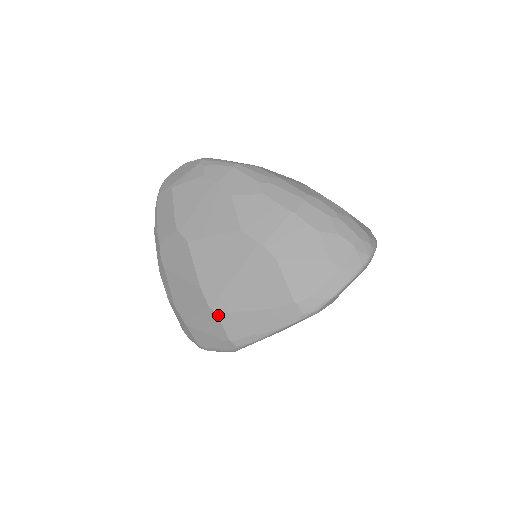
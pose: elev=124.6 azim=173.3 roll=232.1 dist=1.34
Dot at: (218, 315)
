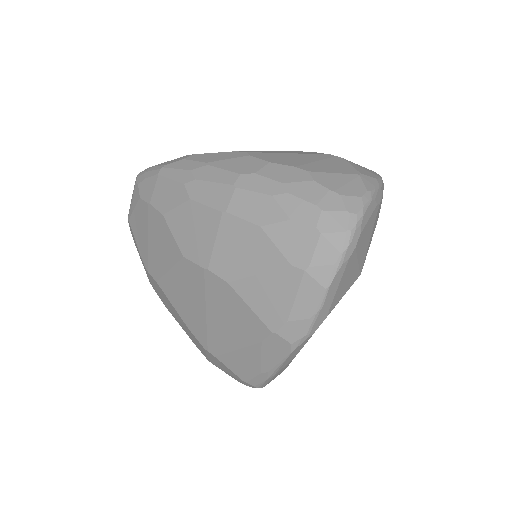
Dot at: (217, 358)
